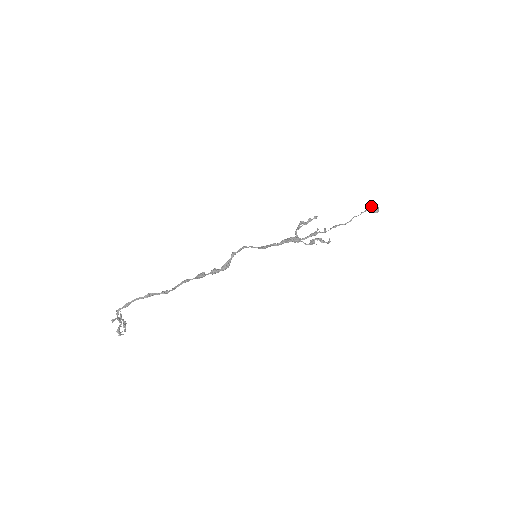
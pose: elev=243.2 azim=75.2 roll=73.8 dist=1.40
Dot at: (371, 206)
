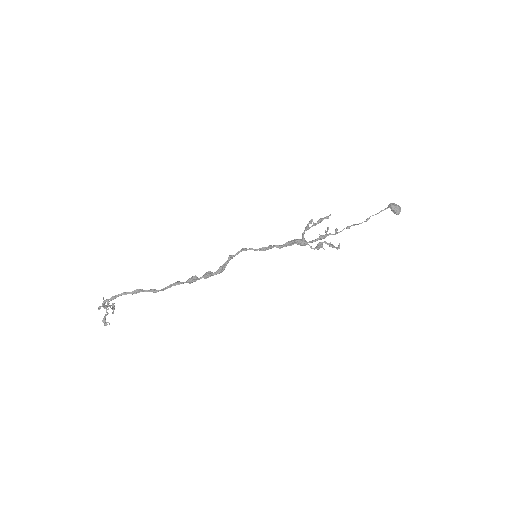
Dot at: (393, 207)
